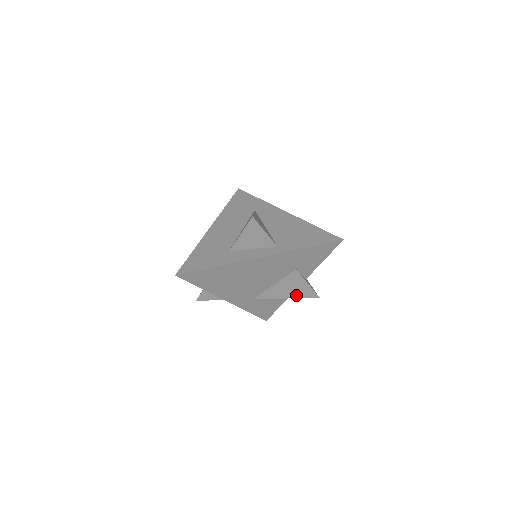
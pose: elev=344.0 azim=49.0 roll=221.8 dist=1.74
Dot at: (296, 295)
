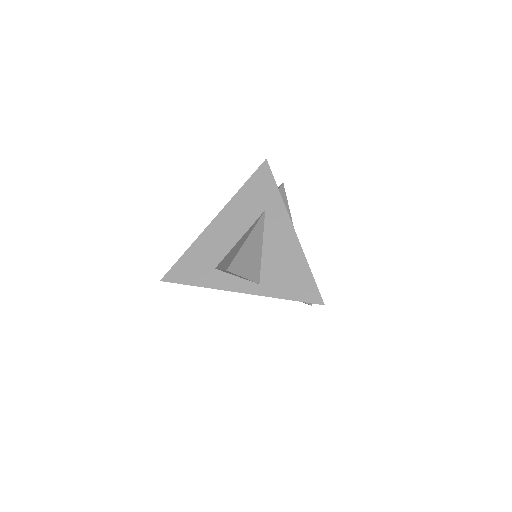
Dot at: occluded
